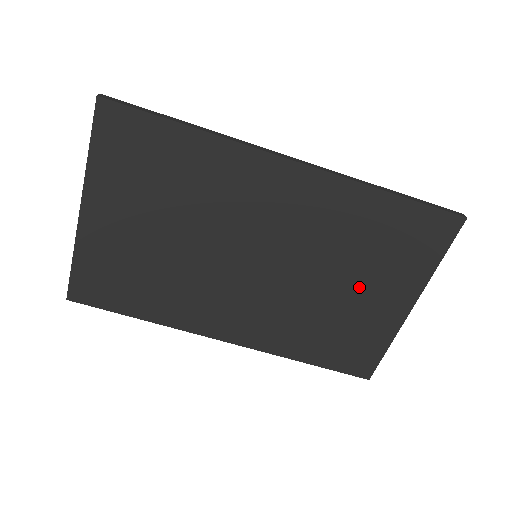
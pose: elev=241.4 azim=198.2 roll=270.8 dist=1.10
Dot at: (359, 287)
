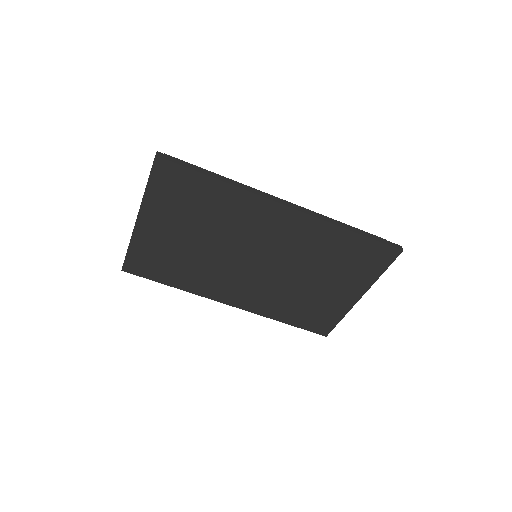
Dot at: (325, 283)
